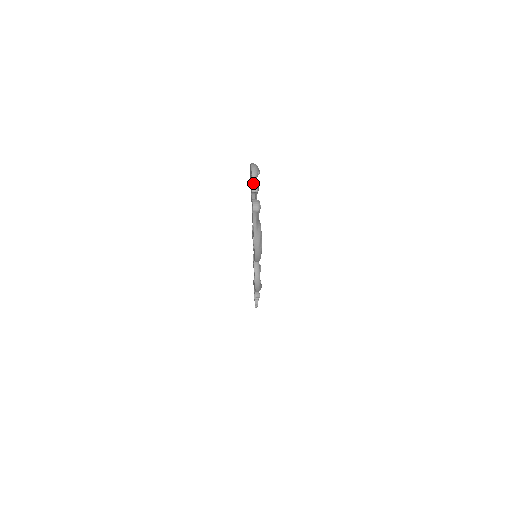
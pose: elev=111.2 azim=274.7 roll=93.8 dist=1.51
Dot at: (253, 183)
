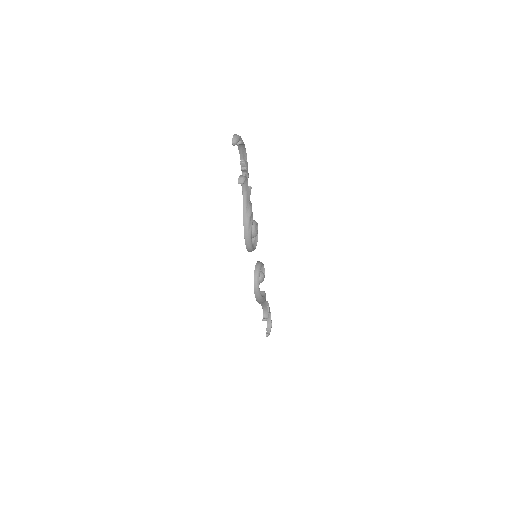
Dot at: (242, 161)
